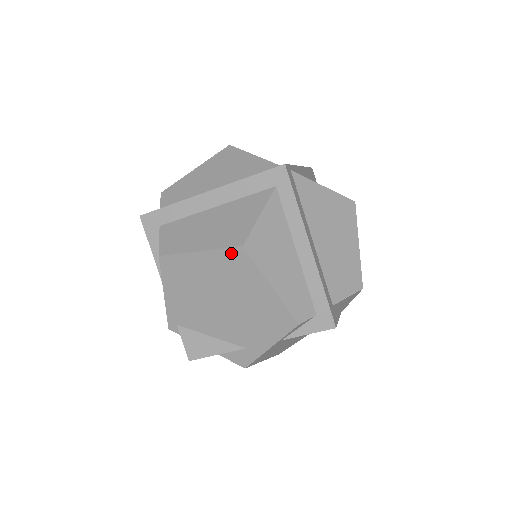
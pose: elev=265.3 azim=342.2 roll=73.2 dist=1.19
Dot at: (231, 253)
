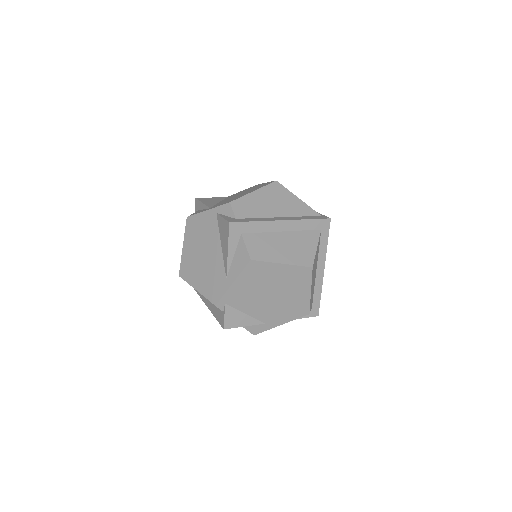
Dot at: (302, 269)
